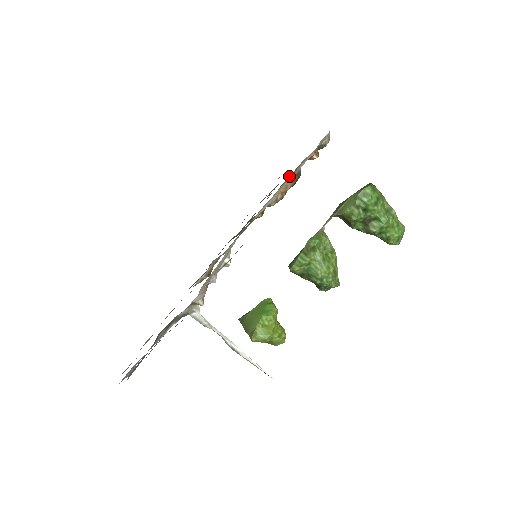
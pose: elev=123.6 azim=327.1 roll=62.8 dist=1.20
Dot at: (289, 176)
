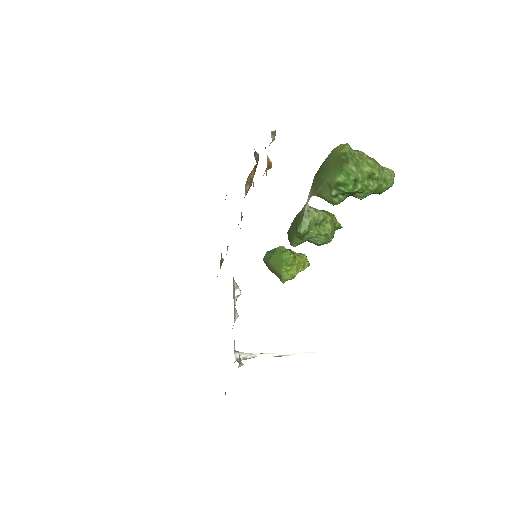
Dot at: occluded
